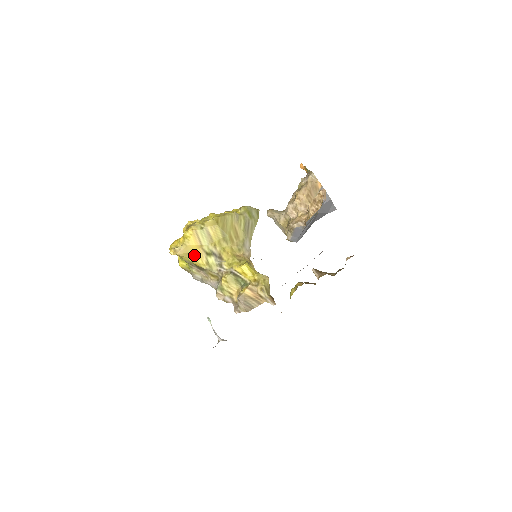
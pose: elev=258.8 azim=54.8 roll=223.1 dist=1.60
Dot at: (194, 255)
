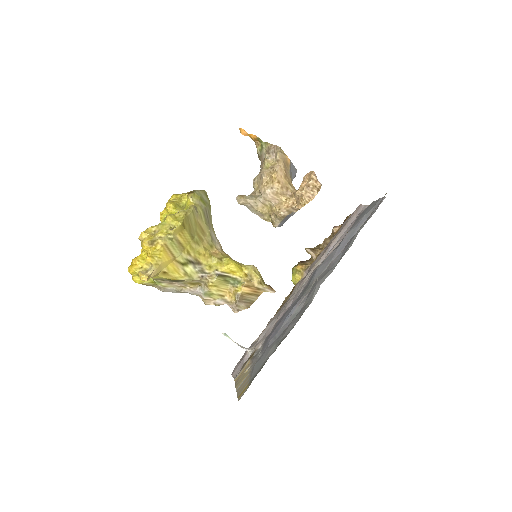
Dot at: (168, 271)
